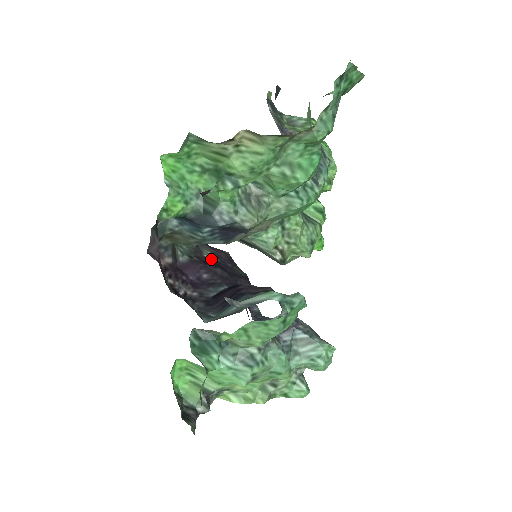
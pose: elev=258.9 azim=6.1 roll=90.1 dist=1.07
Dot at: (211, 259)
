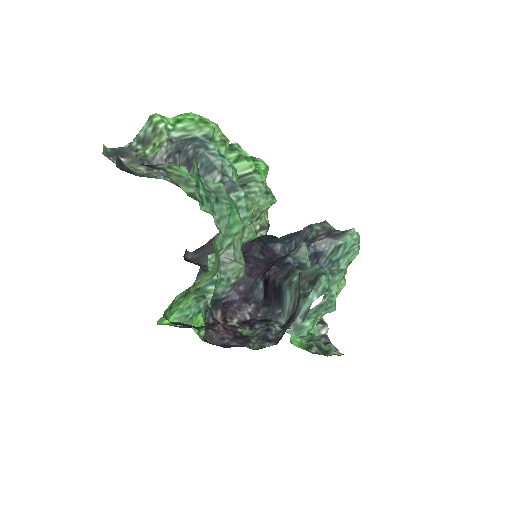
Dot at: occluded
